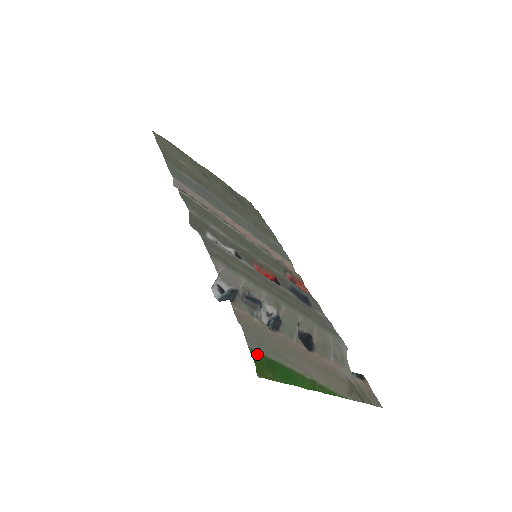
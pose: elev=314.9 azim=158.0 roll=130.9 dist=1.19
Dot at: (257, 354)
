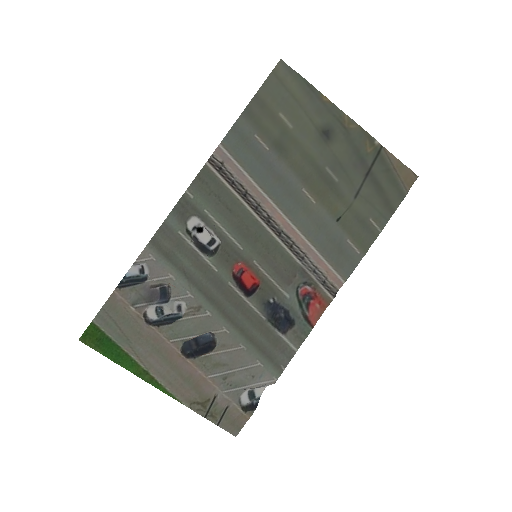
Dot at: (96, 328)
